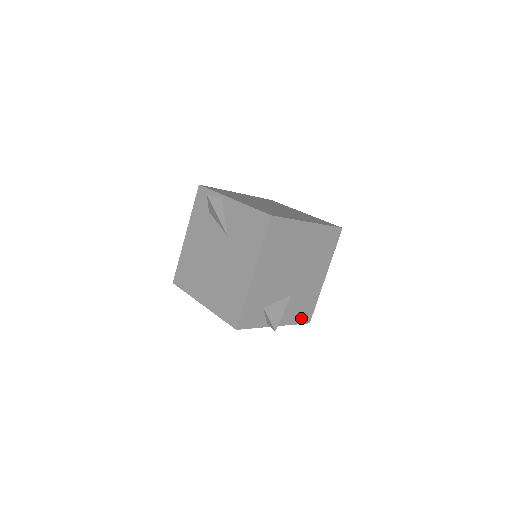
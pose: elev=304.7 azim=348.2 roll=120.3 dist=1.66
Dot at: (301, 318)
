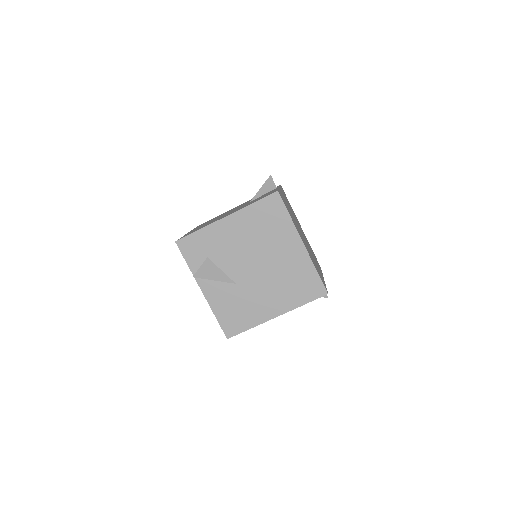
Dot at: (225, 321)
